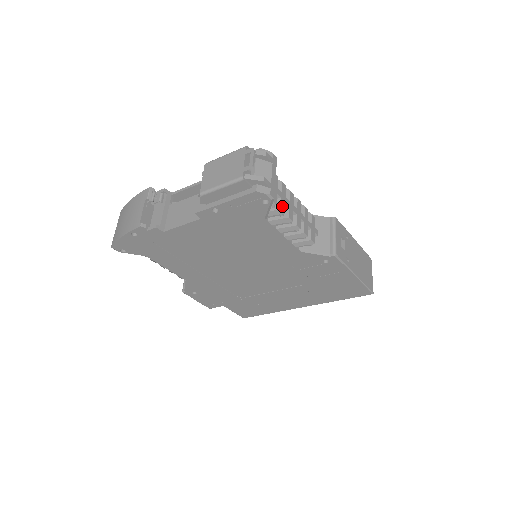
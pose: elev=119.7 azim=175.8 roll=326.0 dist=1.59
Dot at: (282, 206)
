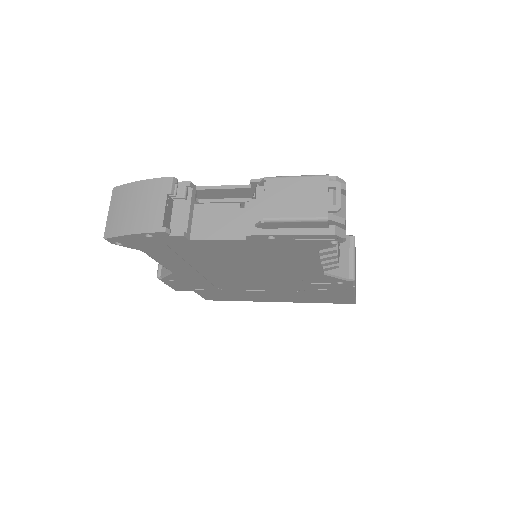
Dot at: occluded
